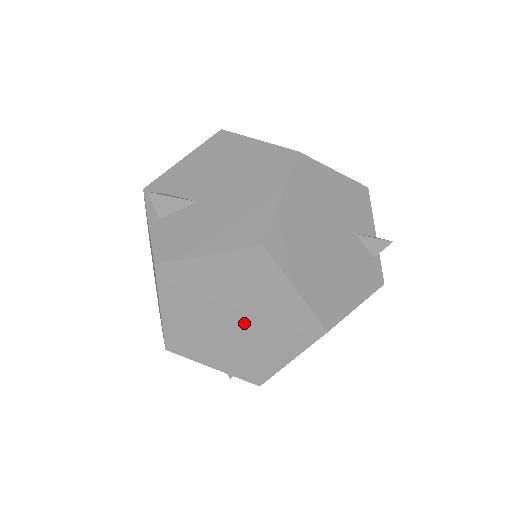
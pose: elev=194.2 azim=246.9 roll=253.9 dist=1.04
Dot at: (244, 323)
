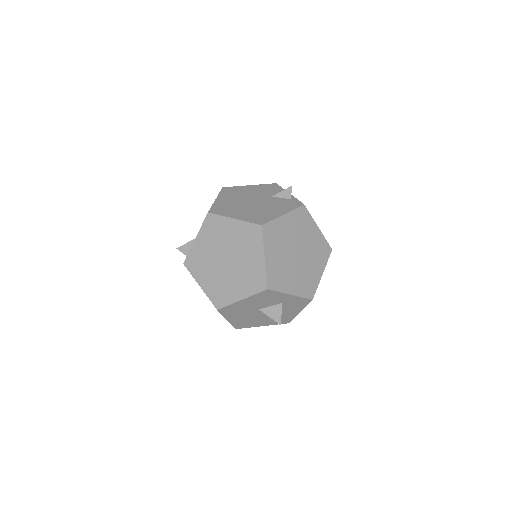
Dot at: (231, 257)
